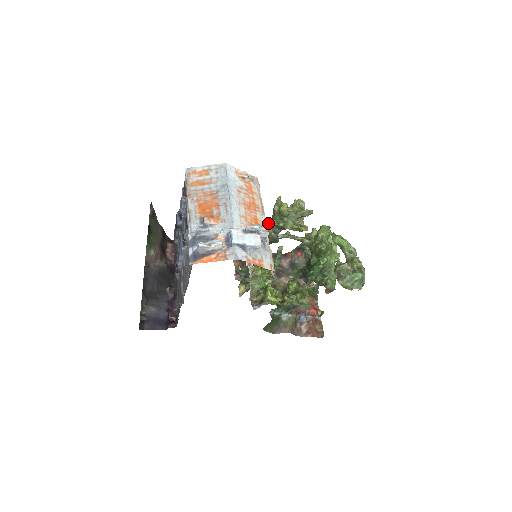
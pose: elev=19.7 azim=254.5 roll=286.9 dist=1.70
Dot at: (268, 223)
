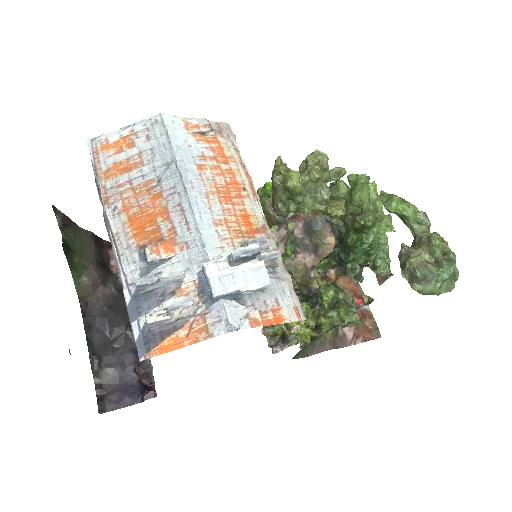
Dot at: (265, 200)
